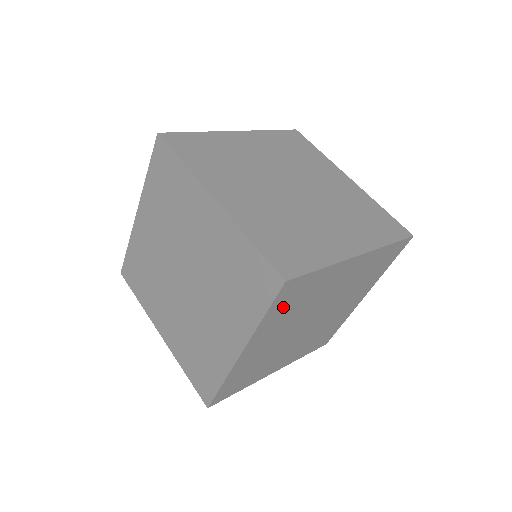
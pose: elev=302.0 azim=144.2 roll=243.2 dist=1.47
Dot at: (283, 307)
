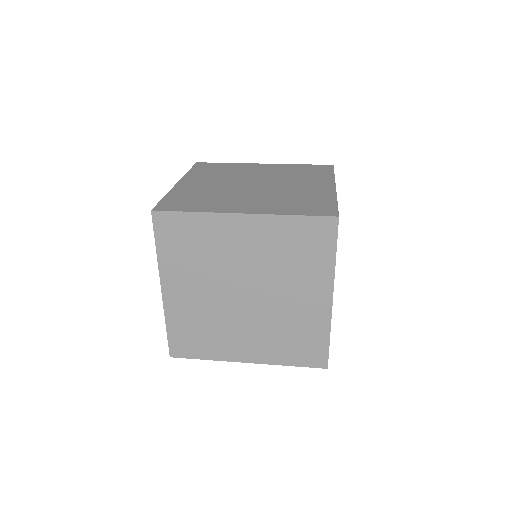
Dot at: occluded
